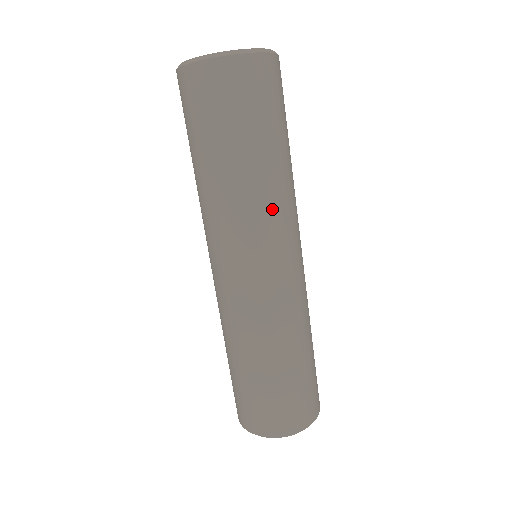
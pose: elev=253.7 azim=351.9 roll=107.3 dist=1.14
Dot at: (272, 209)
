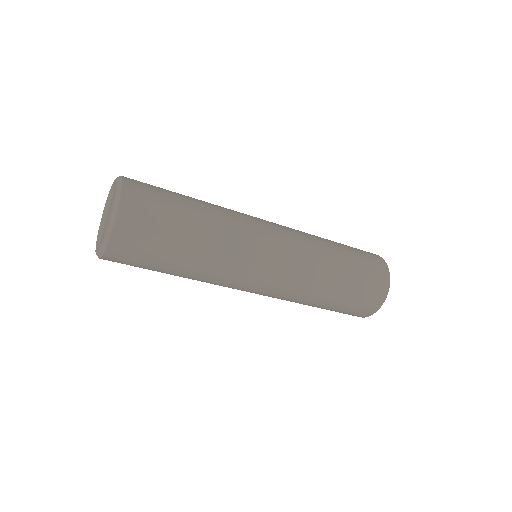
Dot at: (211, 283)
